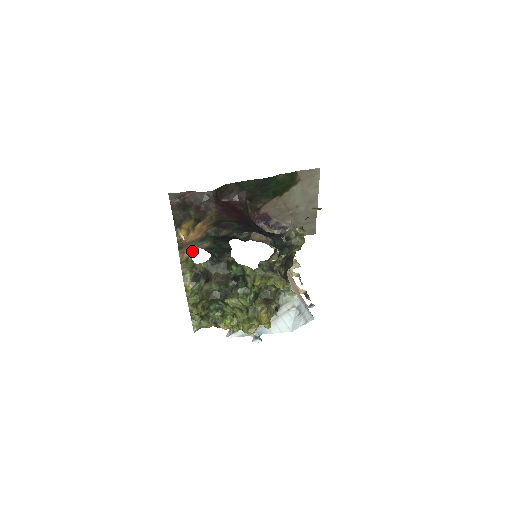
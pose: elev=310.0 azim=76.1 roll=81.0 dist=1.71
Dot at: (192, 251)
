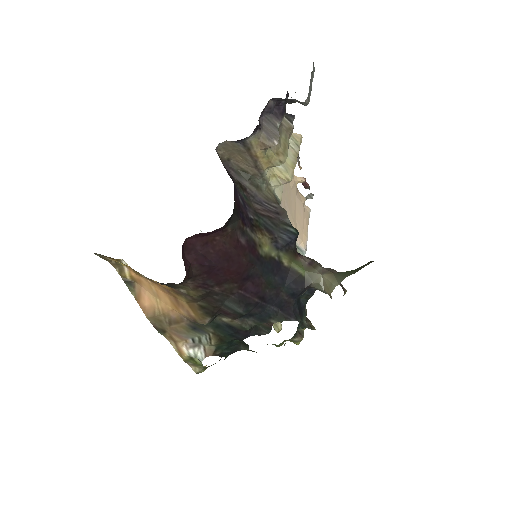
Dot at: (195, 356)
